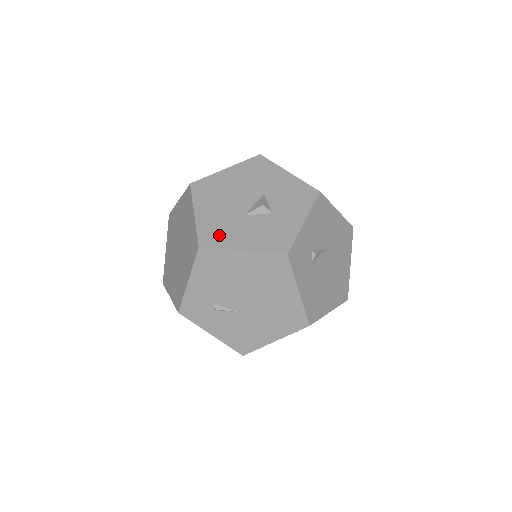
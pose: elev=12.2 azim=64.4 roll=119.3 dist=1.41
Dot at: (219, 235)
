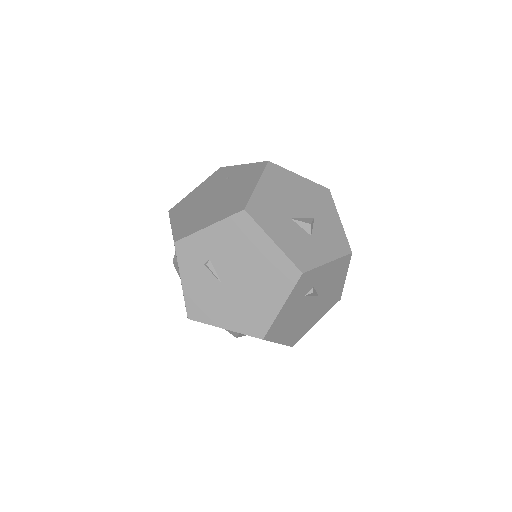
Dot at: (265, 215)
